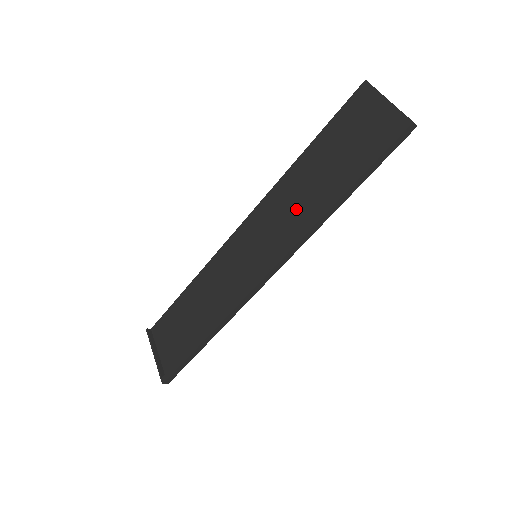
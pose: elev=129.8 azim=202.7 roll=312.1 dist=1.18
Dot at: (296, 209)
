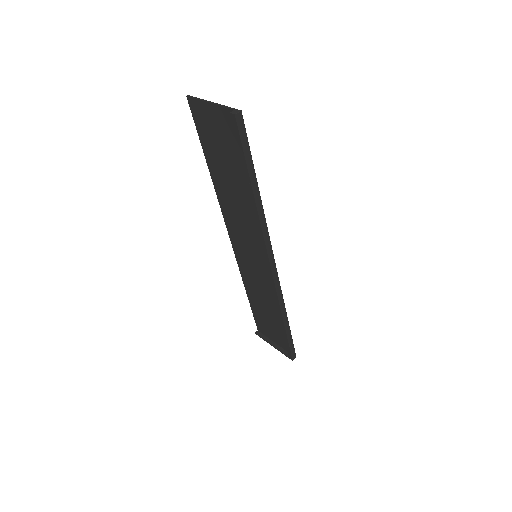
Dot at: (243, 213)
